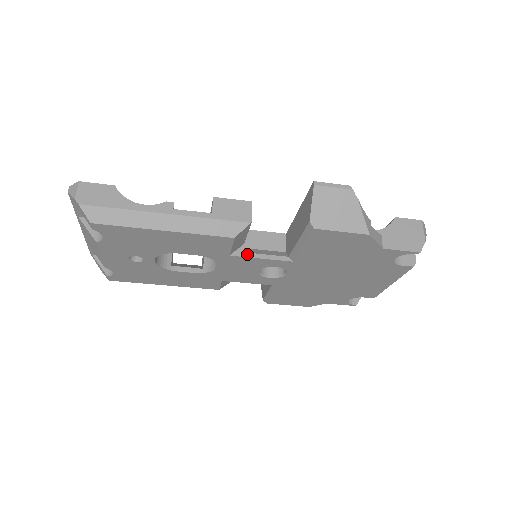
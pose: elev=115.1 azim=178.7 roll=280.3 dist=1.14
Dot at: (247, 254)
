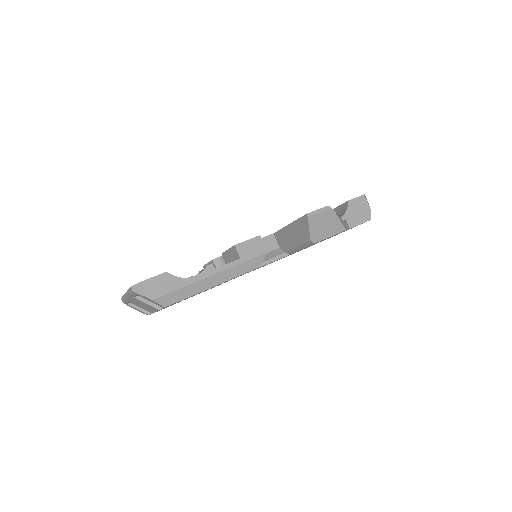
Dot at: occluded
